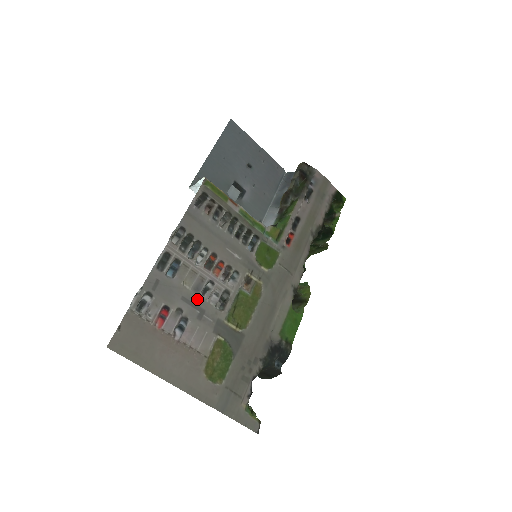
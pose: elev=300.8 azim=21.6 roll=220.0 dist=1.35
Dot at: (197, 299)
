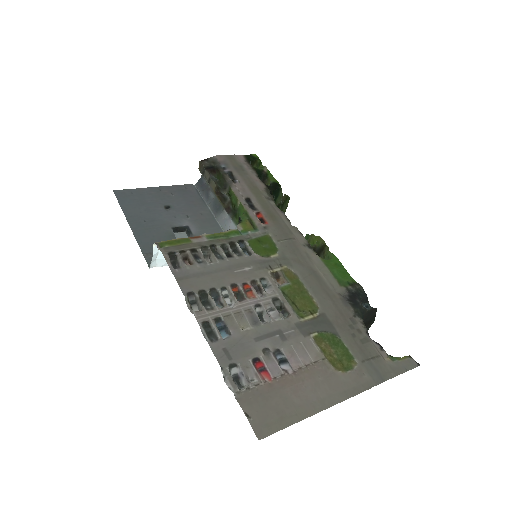
Dot at: (265, 329)
